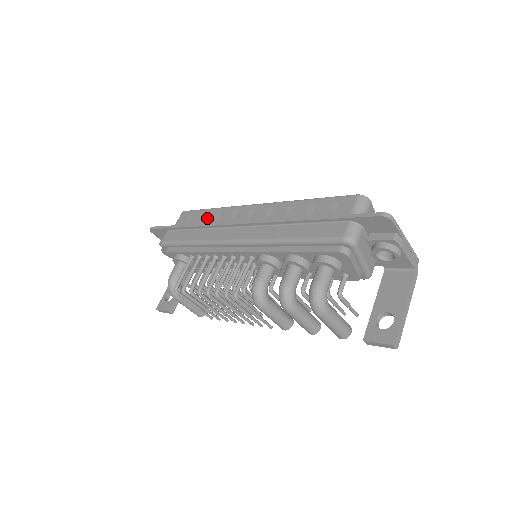
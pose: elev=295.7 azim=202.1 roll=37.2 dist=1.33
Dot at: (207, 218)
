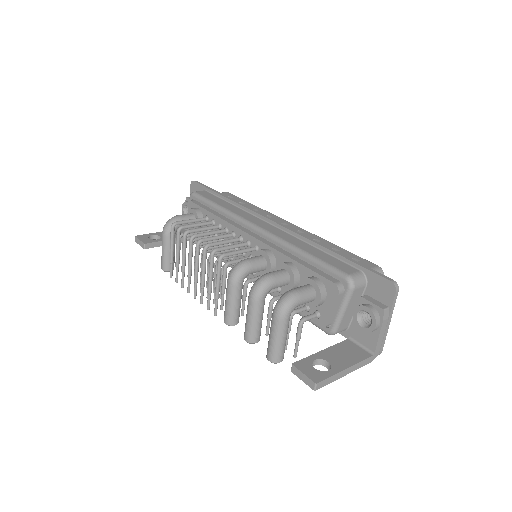
Dot at: occluded
